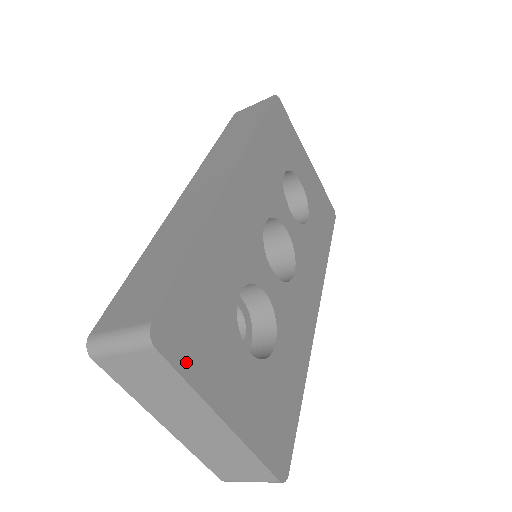
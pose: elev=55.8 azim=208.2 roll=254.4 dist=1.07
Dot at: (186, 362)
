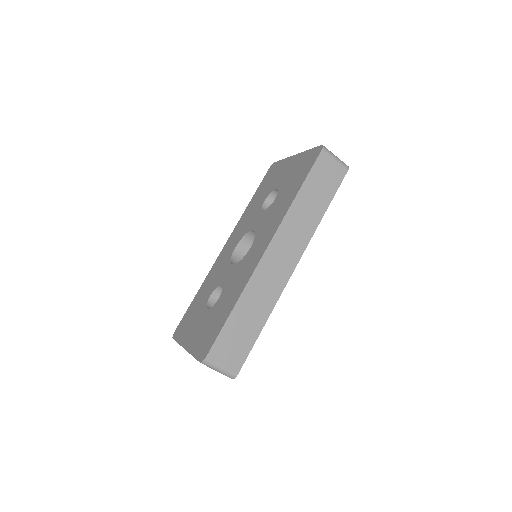
Dot at: occluded
